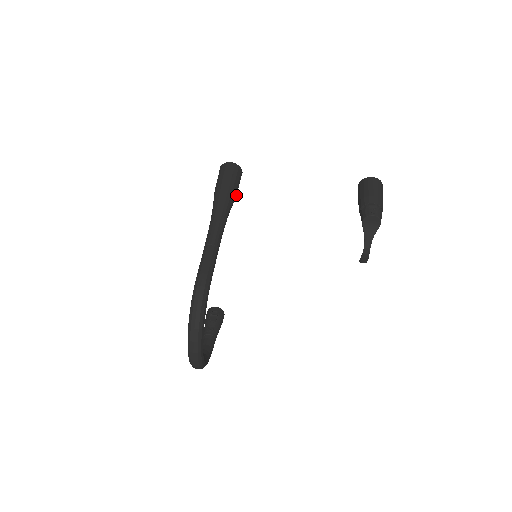
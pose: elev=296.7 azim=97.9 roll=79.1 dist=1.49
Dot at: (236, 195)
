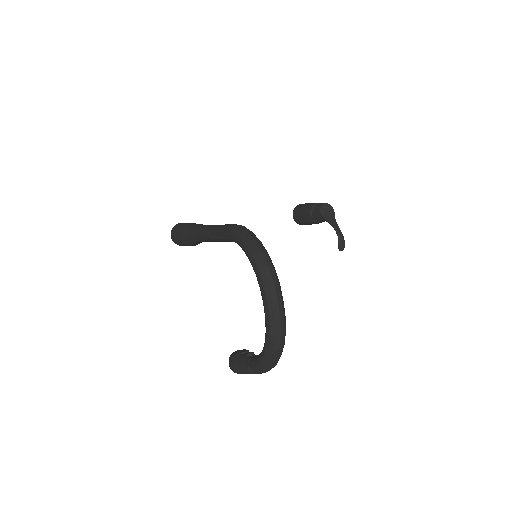
Dot at: occluded
